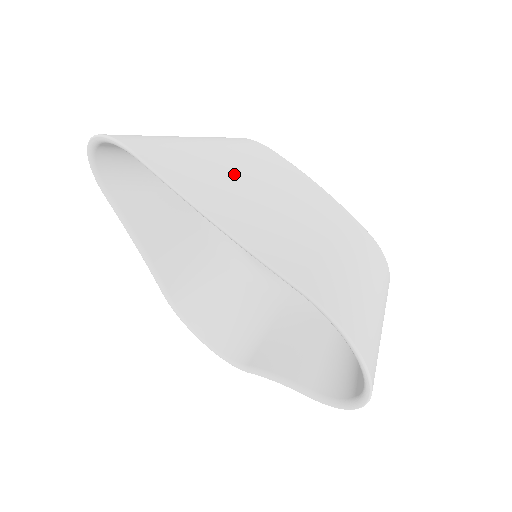
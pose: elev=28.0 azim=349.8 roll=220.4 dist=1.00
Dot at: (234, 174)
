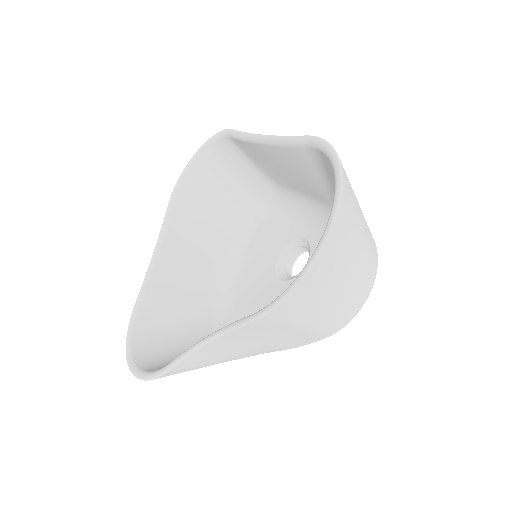
Dot at: occluded
